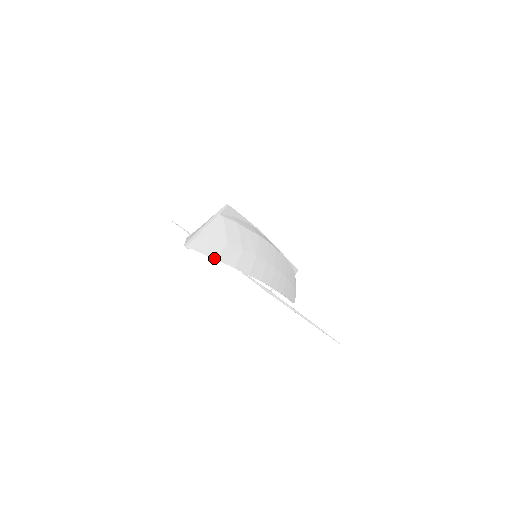
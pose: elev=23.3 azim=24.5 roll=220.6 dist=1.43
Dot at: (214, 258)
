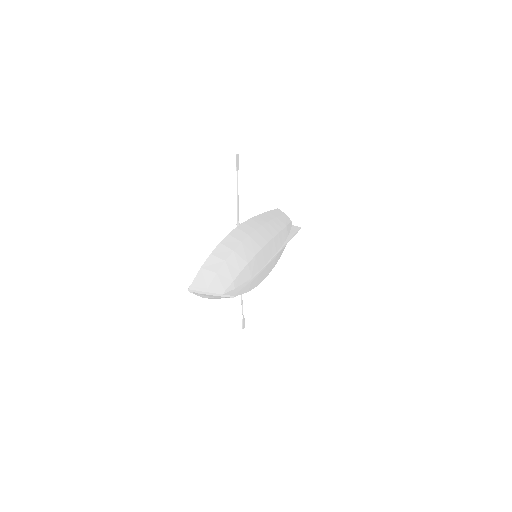
Dot at: occluded
